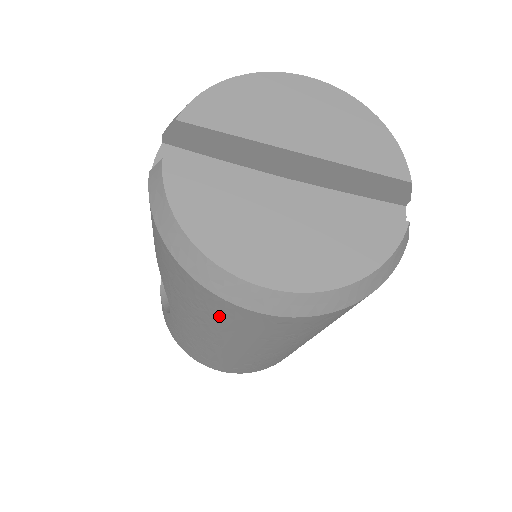
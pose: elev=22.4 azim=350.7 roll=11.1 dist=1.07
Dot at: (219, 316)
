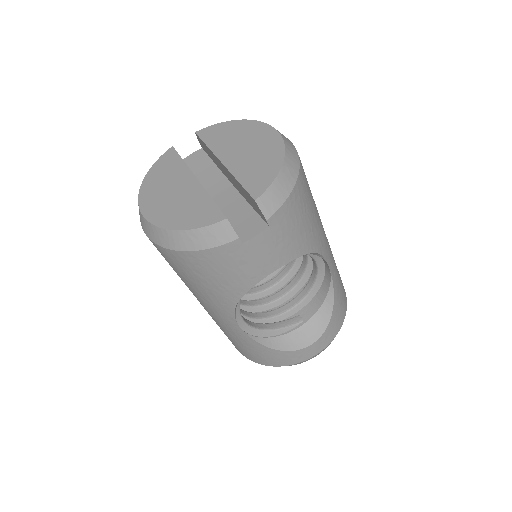
Dot at: occluded
